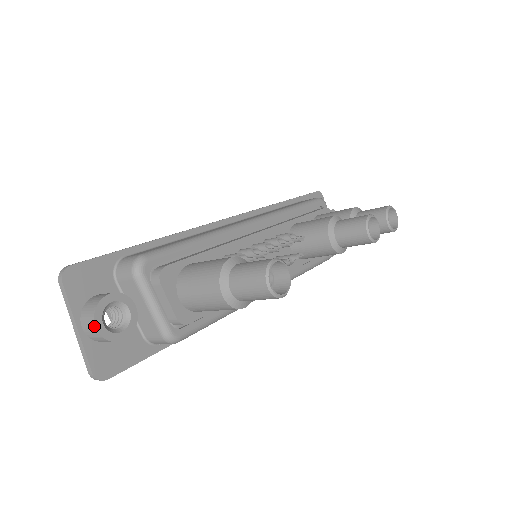
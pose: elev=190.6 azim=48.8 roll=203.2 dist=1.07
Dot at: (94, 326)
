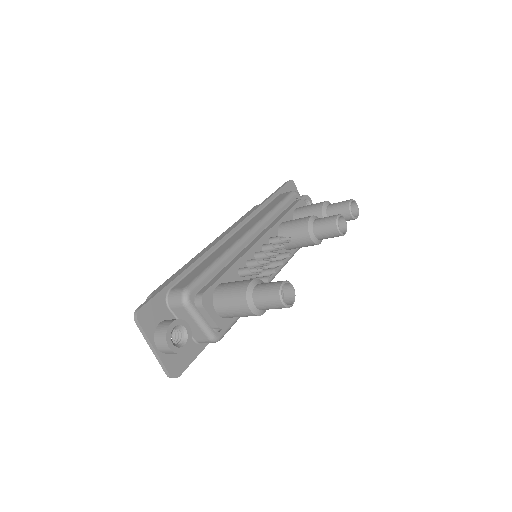
Dot at: (168, 347)
